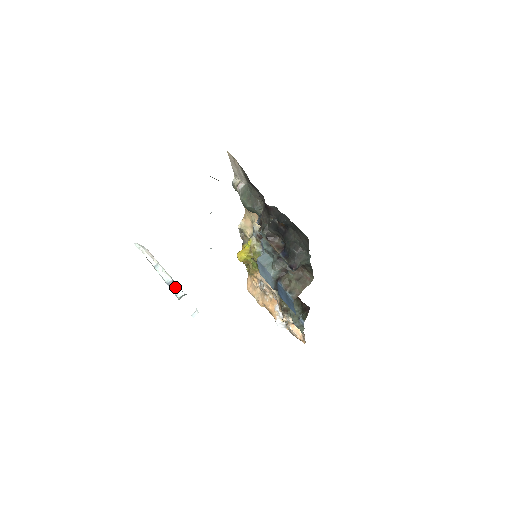
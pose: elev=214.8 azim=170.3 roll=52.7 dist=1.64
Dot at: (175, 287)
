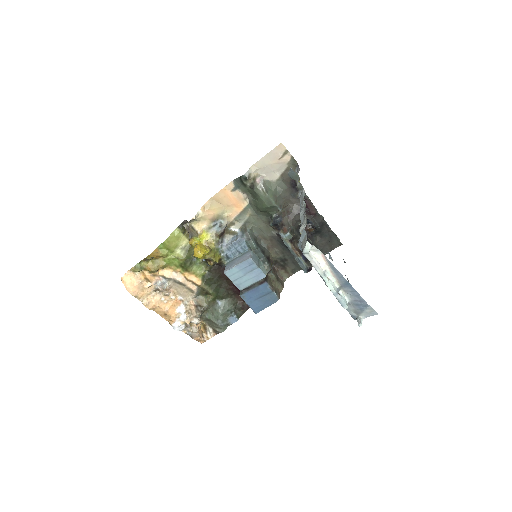
Dot at: (343, 296)
